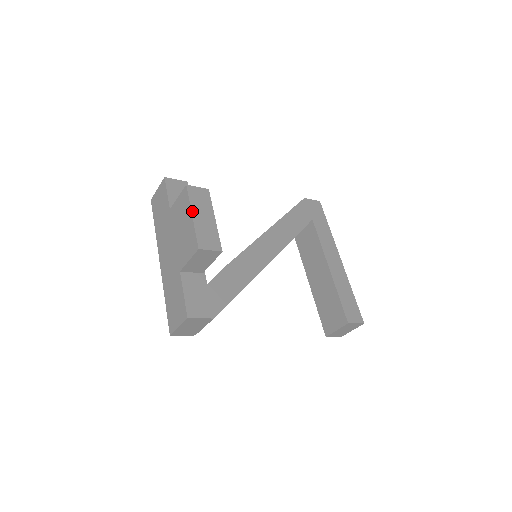
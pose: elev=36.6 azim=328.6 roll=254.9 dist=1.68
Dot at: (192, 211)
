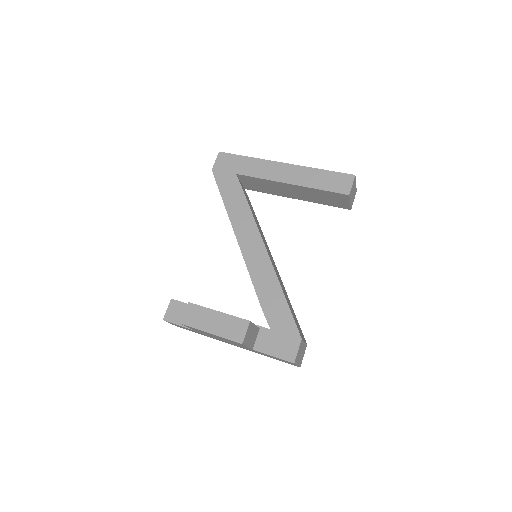
Dot at: (206, 331)
